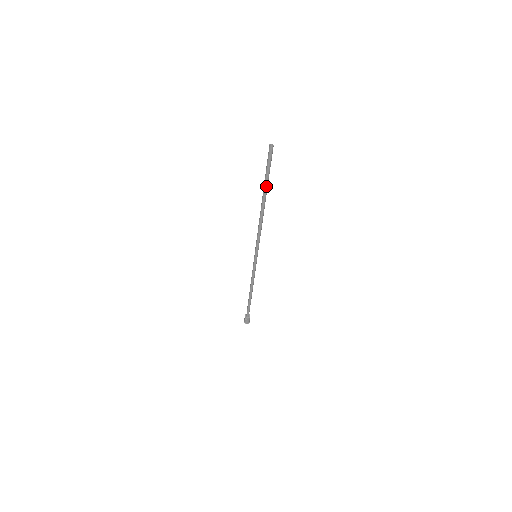
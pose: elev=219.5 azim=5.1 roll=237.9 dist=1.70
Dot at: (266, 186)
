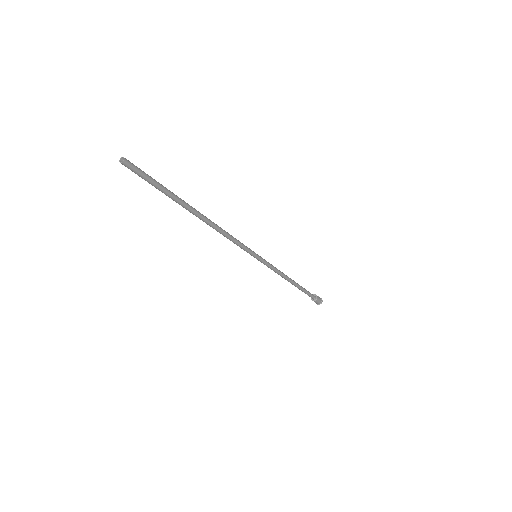
Dot at: (175, 200)
